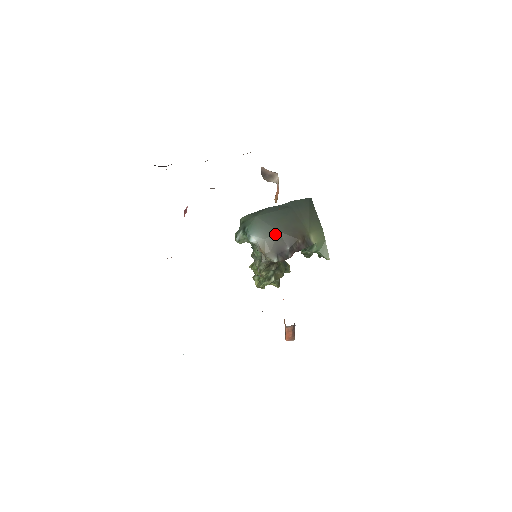
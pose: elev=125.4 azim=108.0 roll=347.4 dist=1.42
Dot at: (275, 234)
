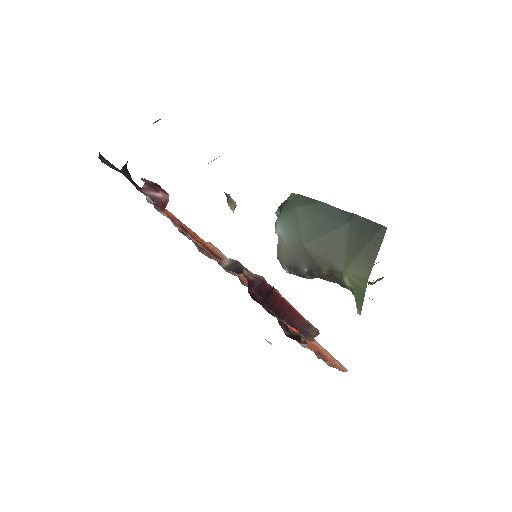
Dot at: (297, 245)
